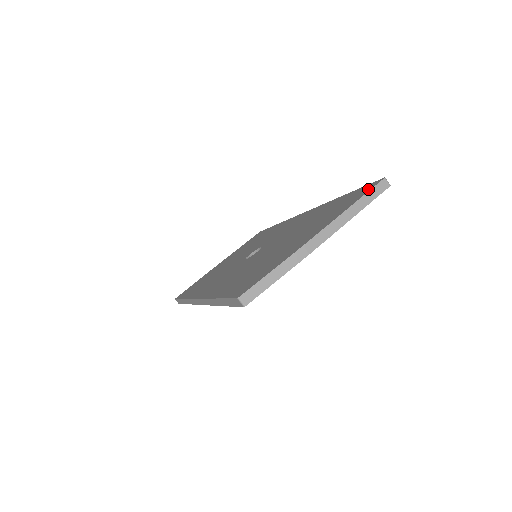
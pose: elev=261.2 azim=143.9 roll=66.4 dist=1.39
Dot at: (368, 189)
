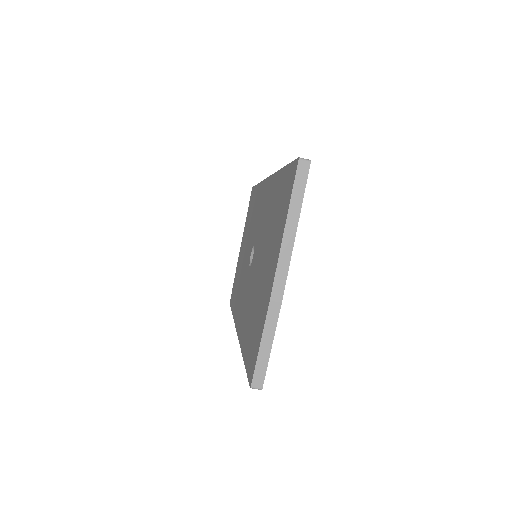
Dot at: (291, 182)
